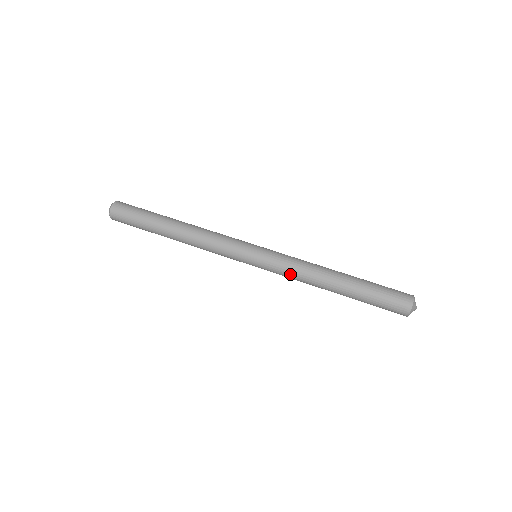
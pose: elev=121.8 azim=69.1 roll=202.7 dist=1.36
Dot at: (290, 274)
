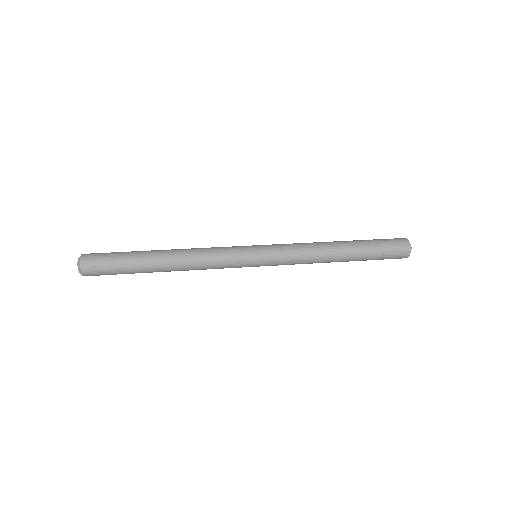
Dot at: (297, 257)
